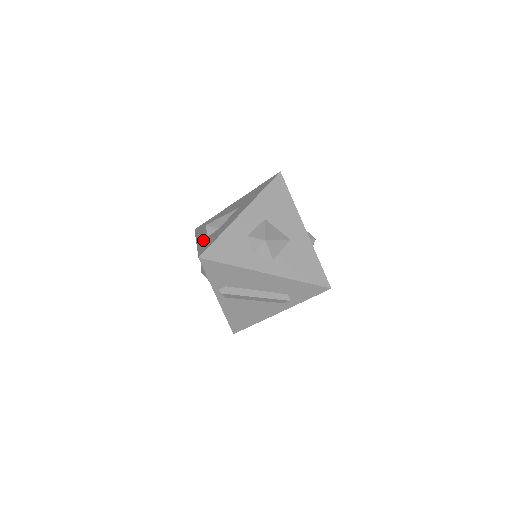
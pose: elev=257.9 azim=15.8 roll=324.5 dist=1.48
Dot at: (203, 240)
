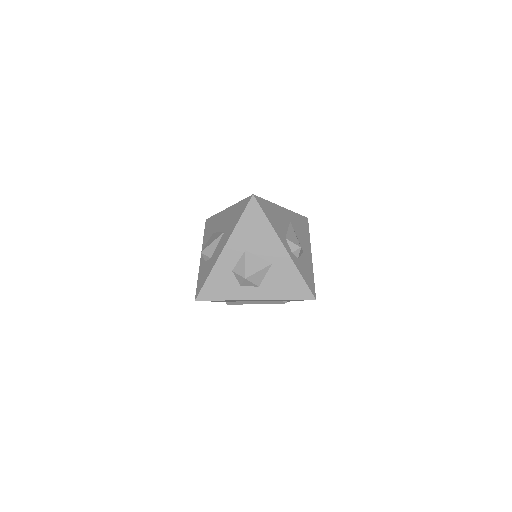
Dot at: (202, 265)
